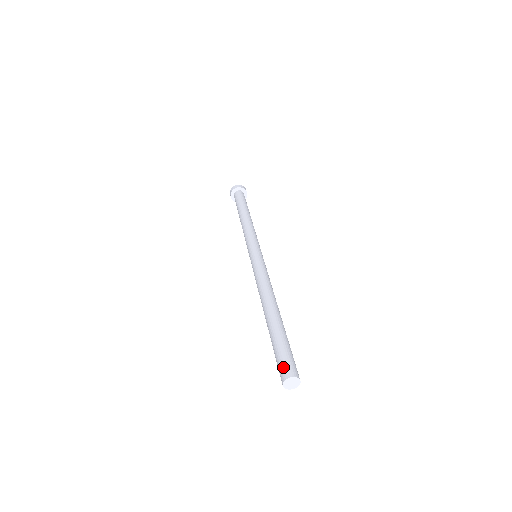
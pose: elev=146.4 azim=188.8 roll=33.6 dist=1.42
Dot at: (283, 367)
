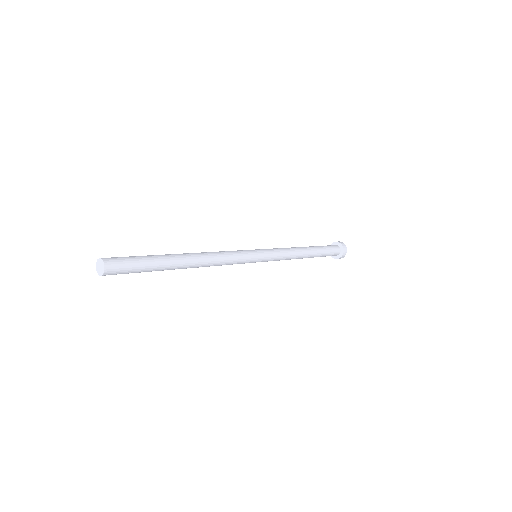
Dot at: (114, 257)
